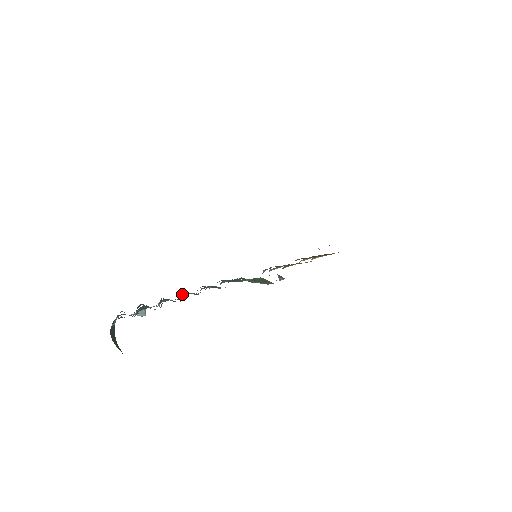
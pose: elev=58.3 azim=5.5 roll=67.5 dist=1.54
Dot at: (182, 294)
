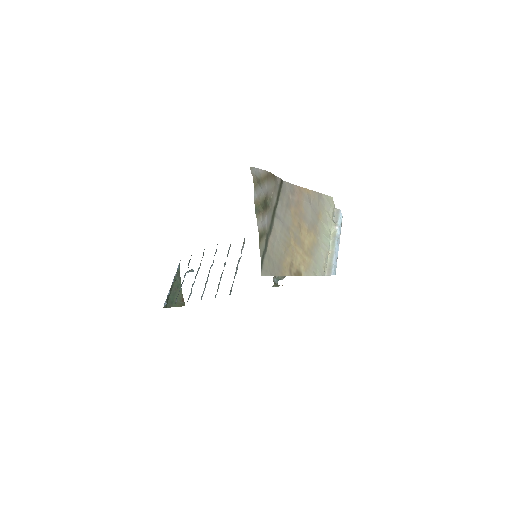
Dot at: (212, 265)
